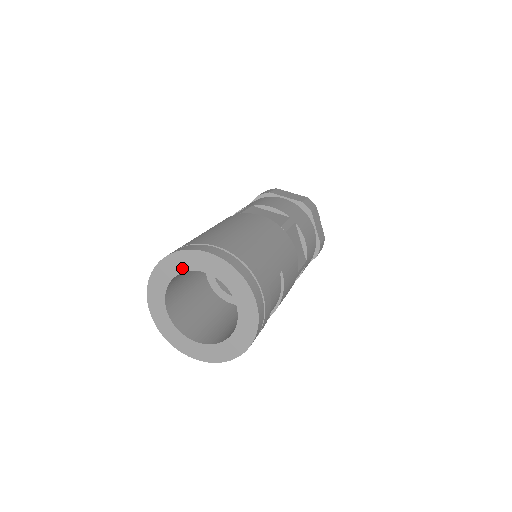
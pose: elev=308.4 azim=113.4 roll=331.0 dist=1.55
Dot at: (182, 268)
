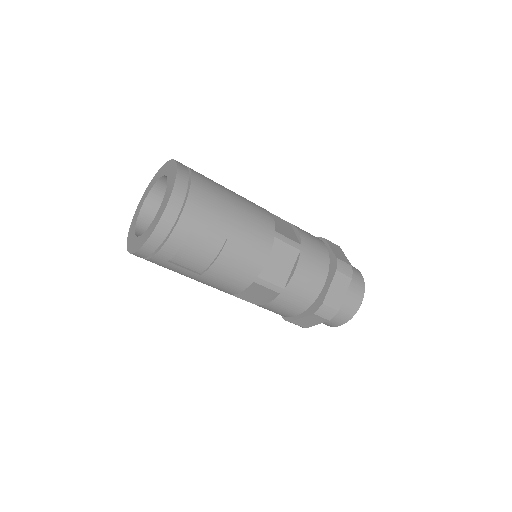
Dot at: (165, 172)
